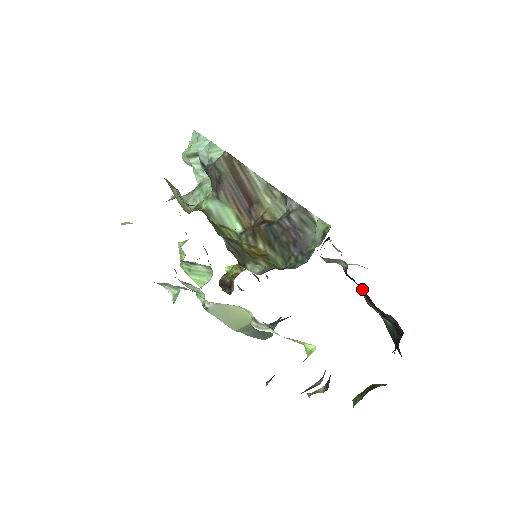
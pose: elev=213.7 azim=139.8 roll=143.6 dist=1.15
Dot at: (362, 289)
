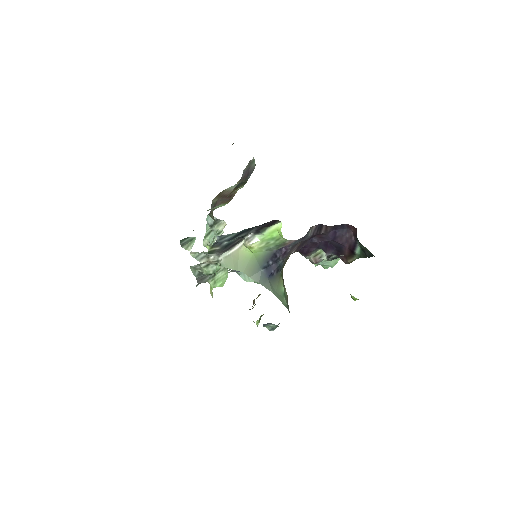
Dot at: (339, 253)
